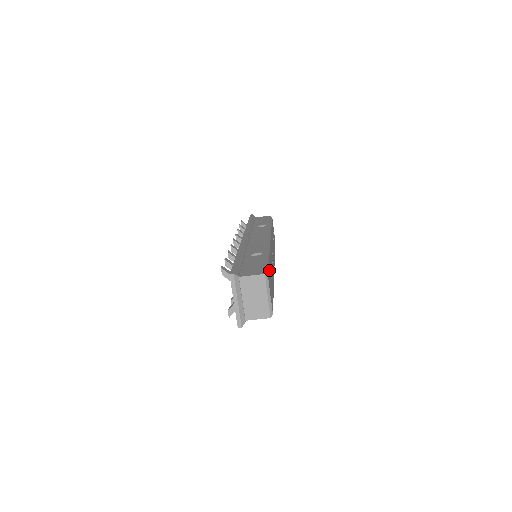
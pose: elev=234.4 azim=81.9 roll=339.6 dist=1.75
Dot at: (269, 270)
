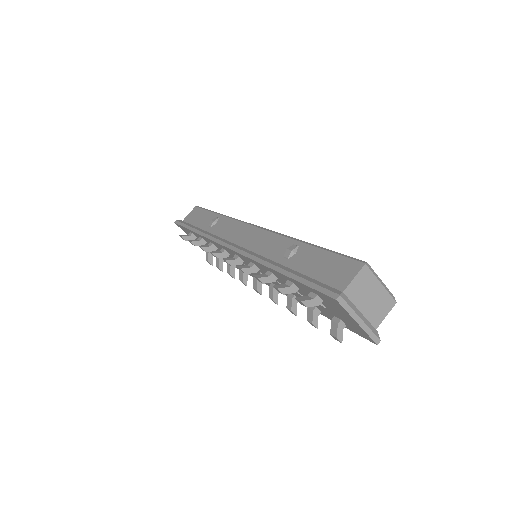
Dot at: occluded
